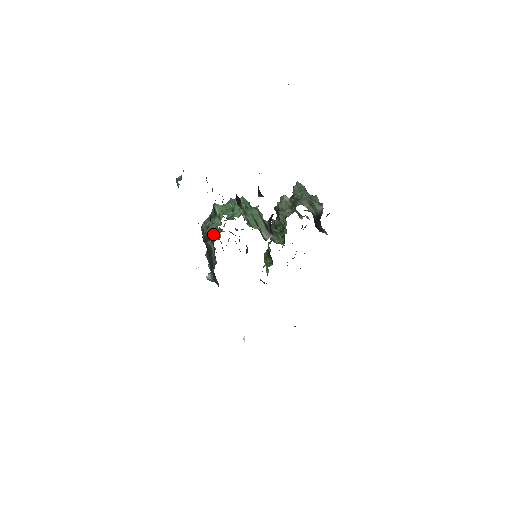
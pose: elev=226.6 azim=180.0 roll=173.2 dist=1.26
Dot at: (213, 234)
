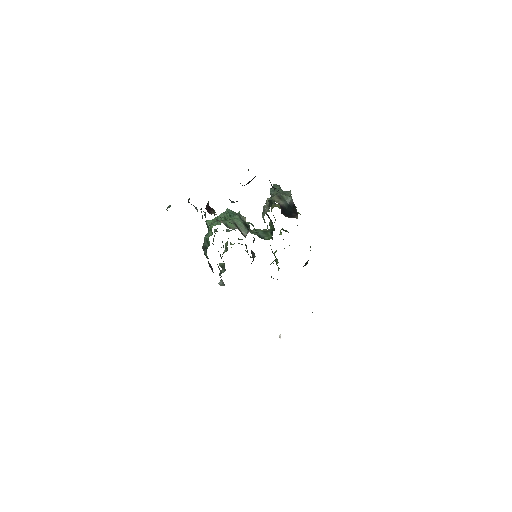
Dot at: (207, 244)
